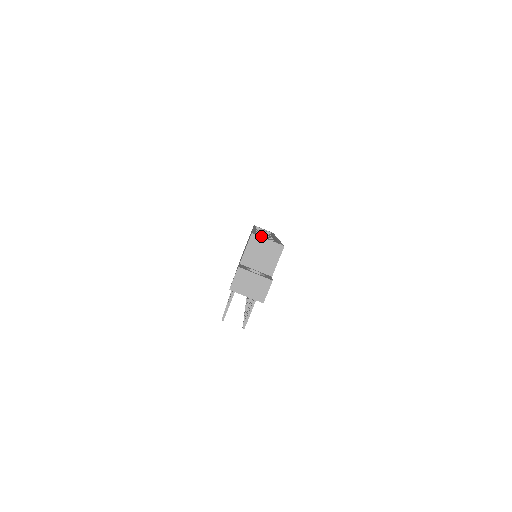
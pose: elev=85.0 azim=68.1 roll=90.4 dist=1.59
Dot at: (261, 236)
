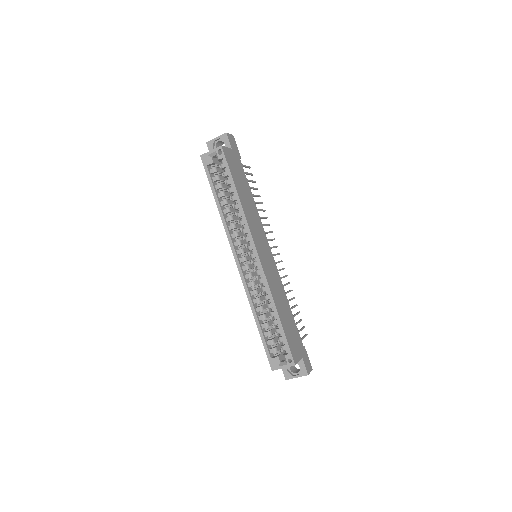
Dot at: (216, 157)
